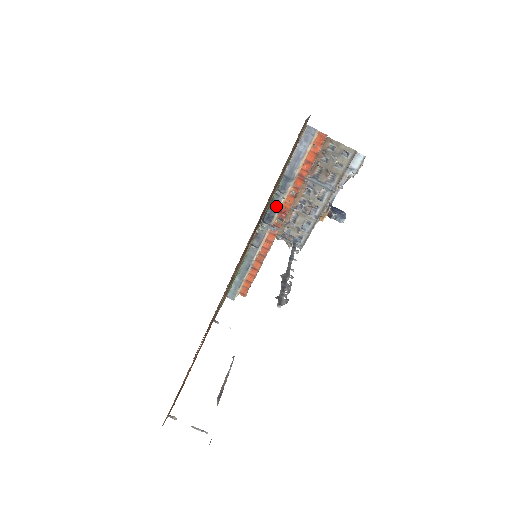
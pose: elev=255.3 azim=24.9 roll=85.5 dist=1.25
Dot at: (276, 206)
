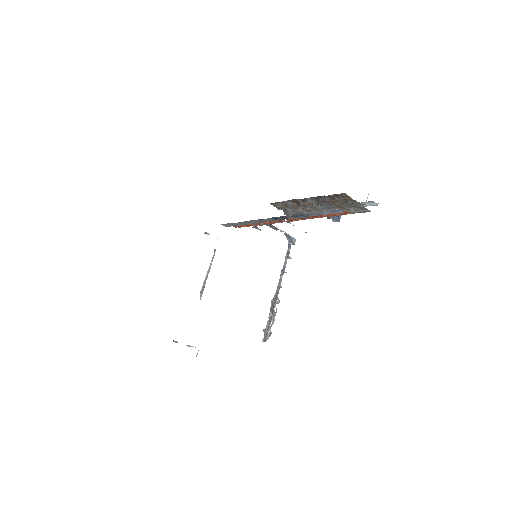
Dot at: (285, 218)
